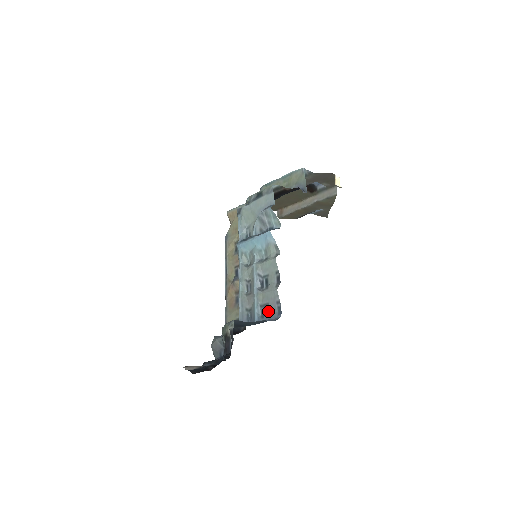
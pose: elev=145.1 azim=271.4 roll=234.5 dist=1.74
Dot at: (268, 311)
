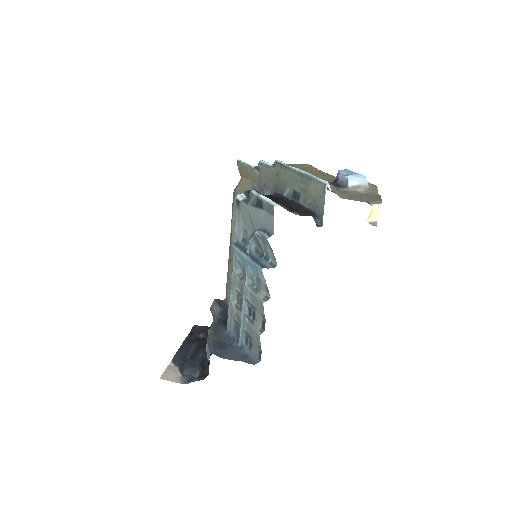
Dot at: (251, 344)
